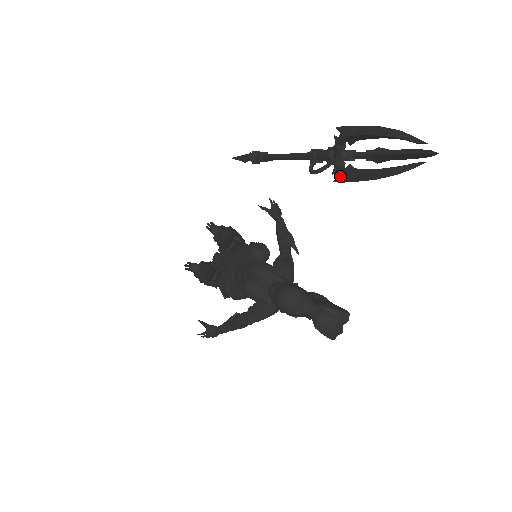
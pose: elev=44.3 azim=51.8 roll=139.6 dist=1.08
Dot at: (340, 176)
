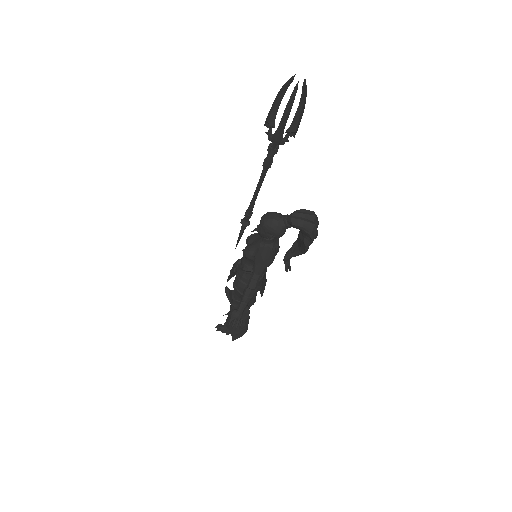
Dot at: (273, 140)
